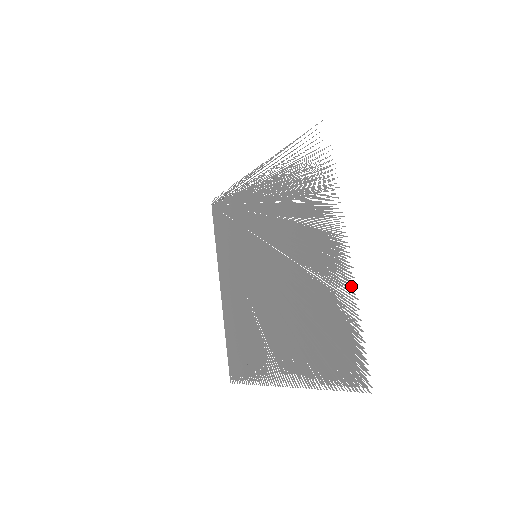
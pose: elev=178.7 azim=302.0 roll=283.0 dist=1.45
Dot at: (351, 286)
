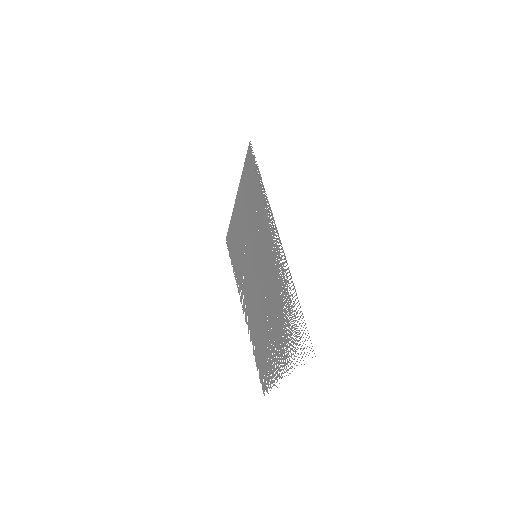
Dot at: occluded
